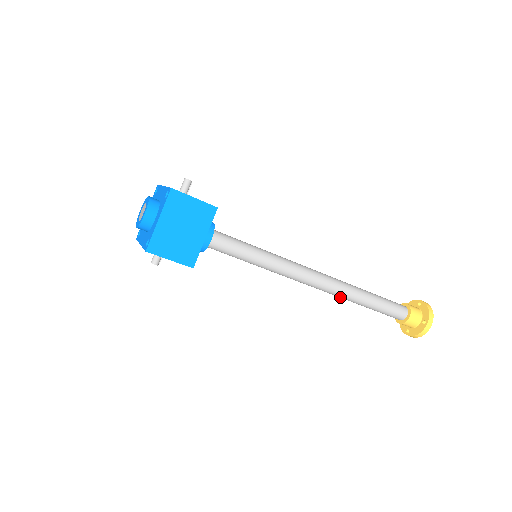
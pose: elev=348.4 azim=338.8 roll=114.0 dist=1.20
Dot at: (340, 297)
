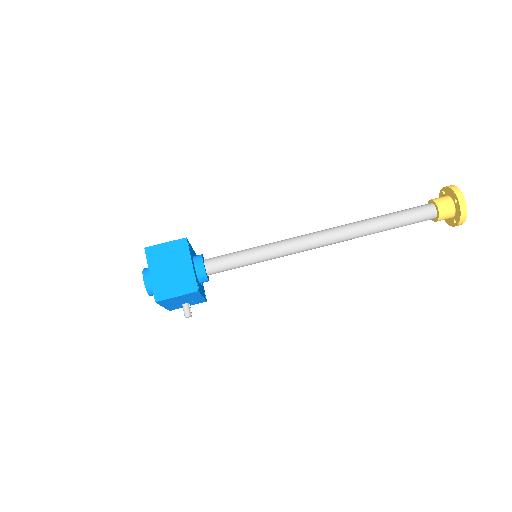
Dot at: (355, 237)
